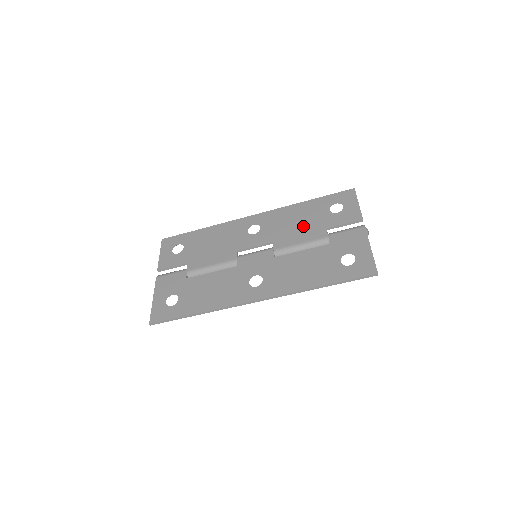
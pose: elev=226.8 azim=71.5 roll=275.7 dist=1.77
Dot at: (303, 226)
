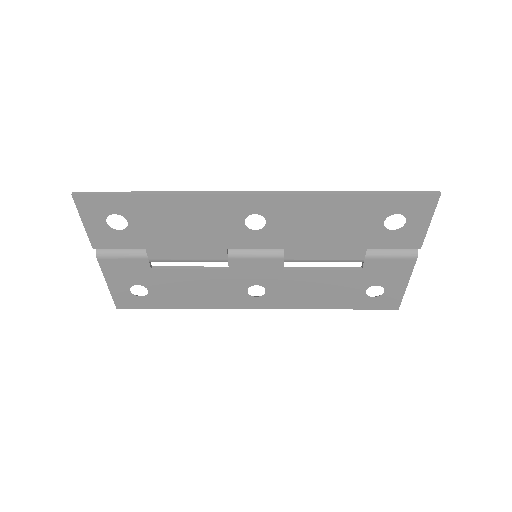
Dot at: (335, 238)
